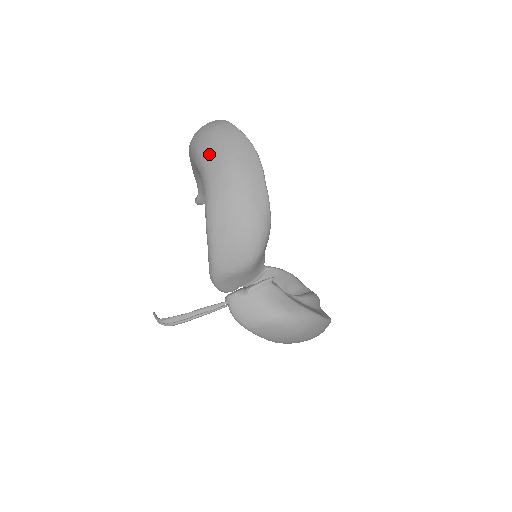
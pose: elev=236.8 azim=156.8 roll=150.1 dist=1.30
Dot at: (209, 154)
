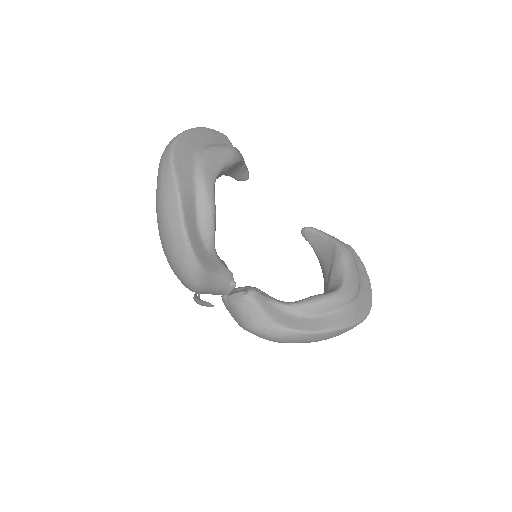
Dot at: occluded
